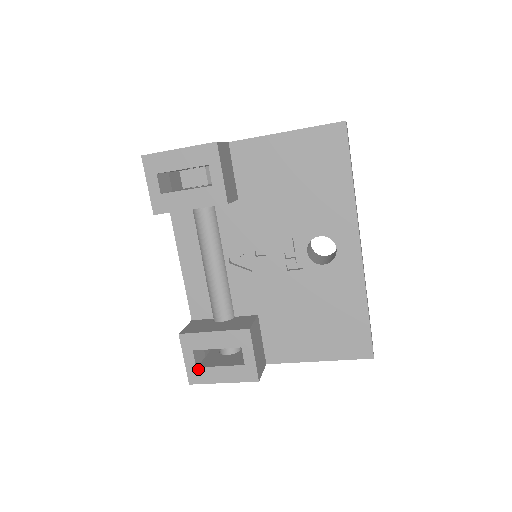
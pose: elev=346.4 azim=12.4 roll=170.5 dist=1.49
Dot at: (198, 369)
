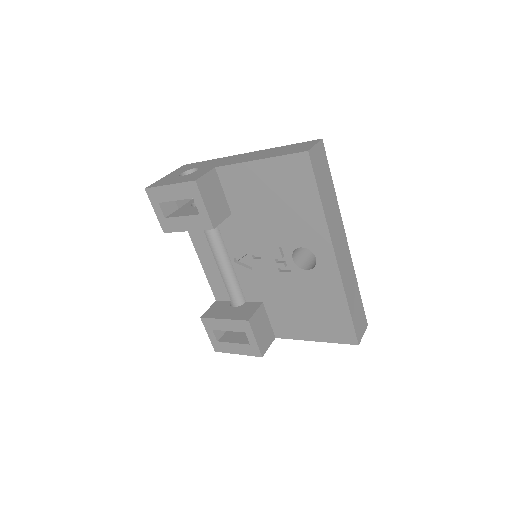
Dot at: (219, 342)
